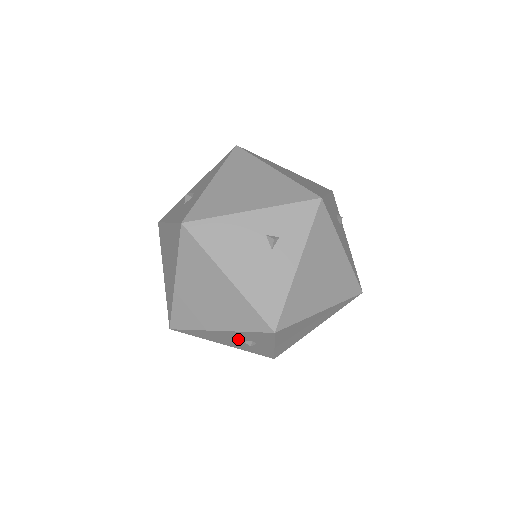
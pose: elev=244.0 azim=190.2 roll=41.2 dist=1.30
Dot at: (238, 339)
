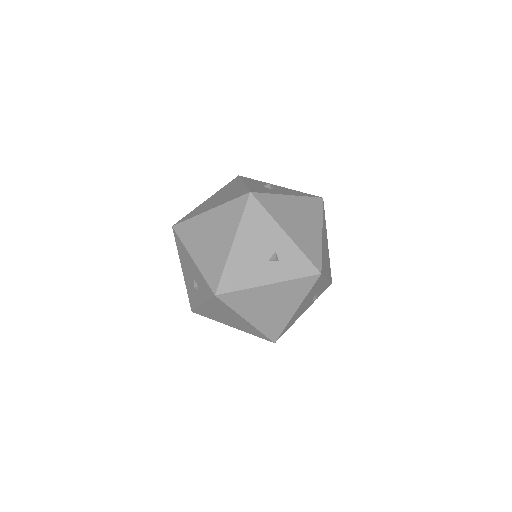
Dot at: (194, 276)
